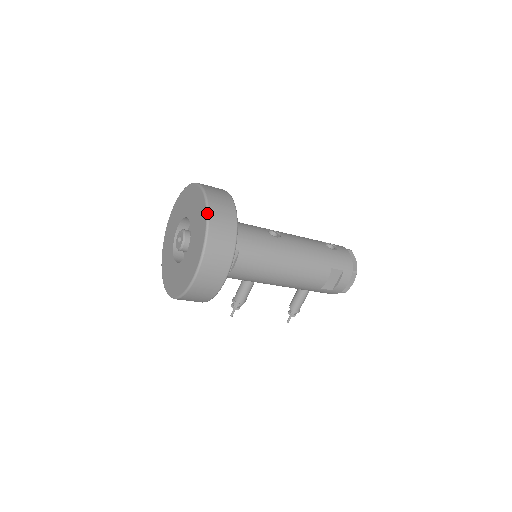
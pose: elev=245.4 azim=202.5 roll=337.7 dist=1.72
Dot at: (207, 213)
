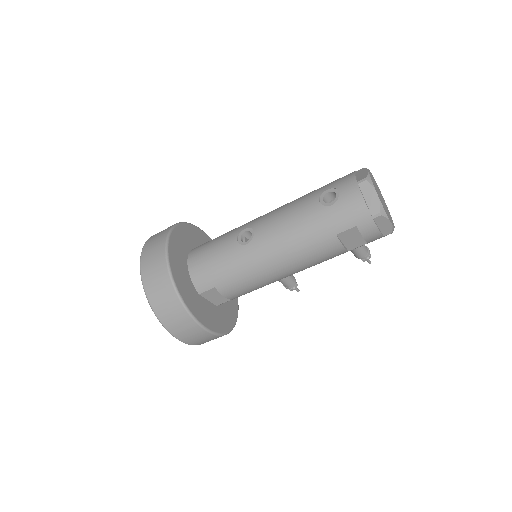
Dot at: occluded
